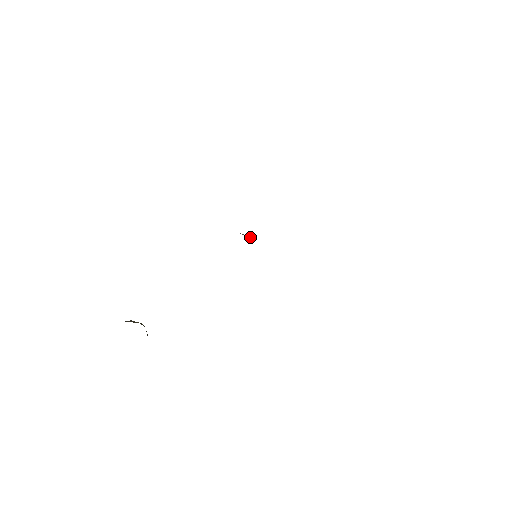
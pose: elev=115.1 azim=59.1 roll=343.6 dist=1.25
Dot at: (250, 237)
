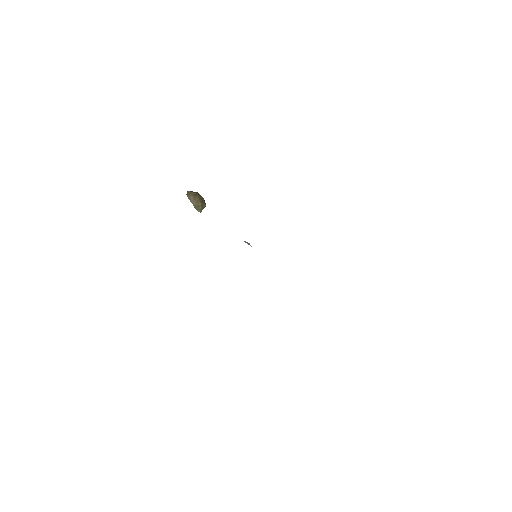
Dot at: (250, 245)
